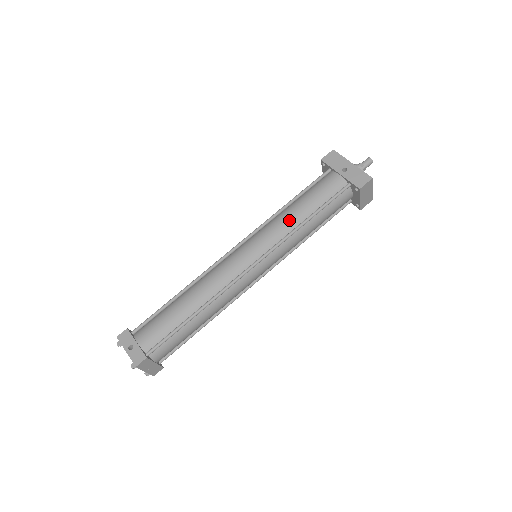
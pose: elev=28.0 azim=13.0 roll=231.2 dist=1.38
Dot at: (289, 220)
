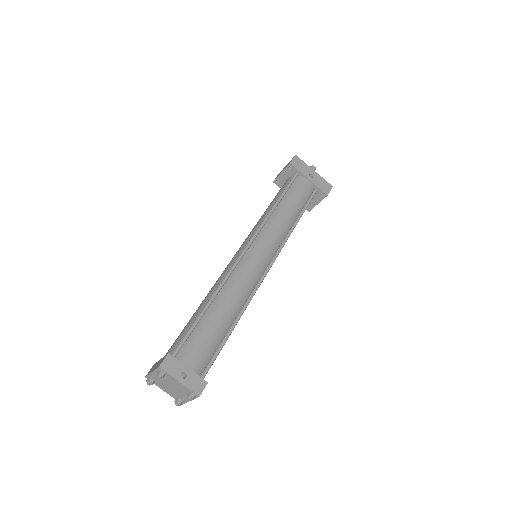
Dot at: (286, 221)
